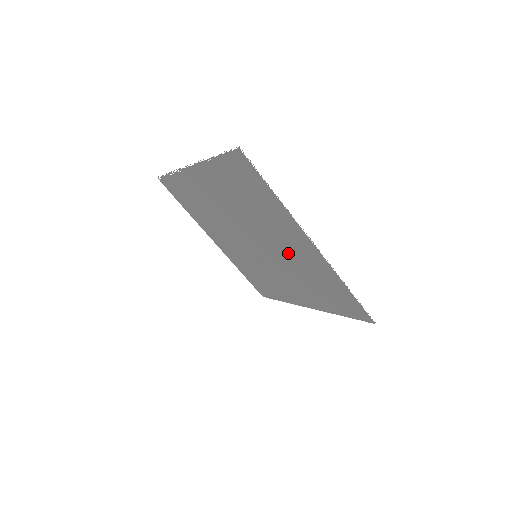
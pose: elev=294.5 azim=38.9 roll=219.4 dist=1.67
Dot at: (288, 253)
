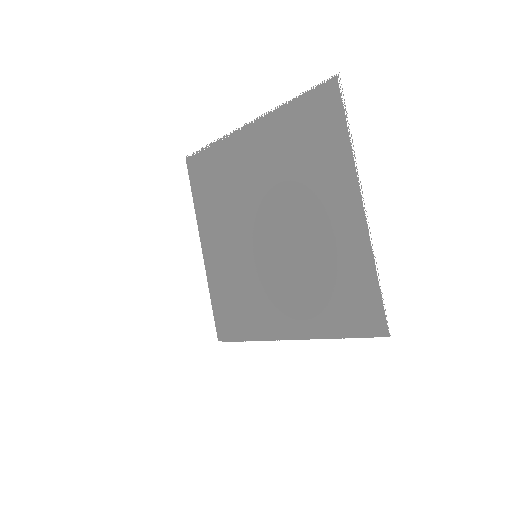
Dot at: (313, 232)
